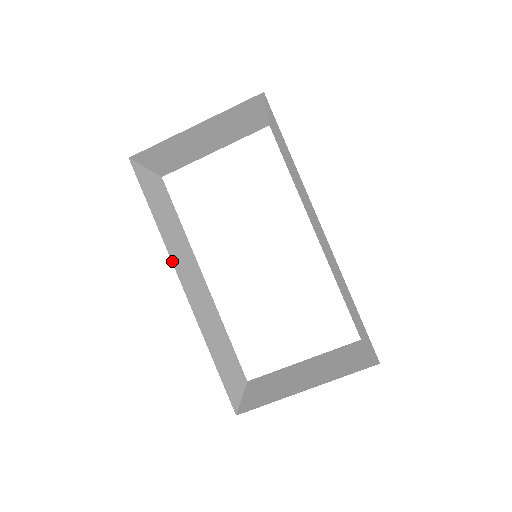
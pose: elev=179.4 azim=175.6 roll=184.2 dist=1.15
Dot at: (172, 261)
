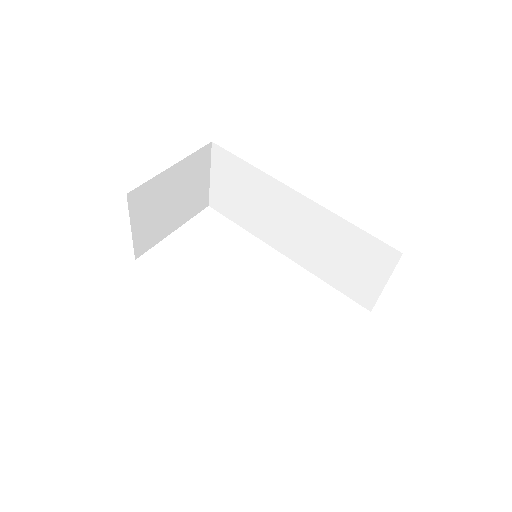
Dot at: occluded
